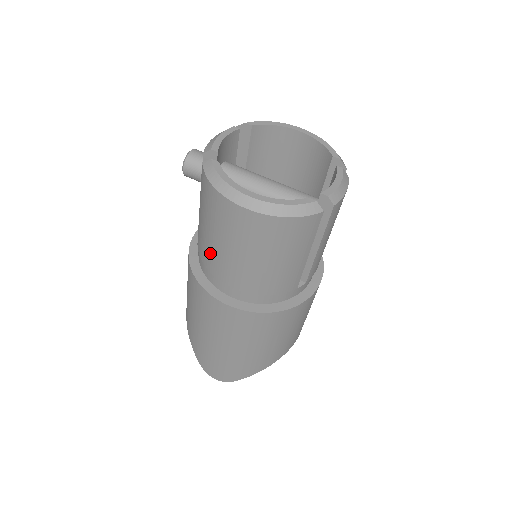
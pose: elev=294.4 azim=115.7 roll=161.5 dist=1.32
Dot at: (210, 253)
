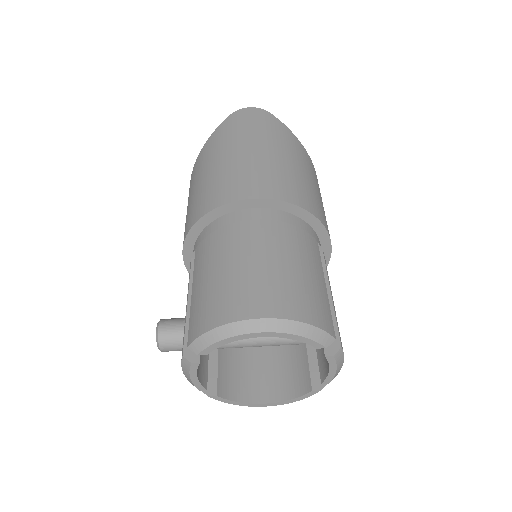
Dot at: occluded
